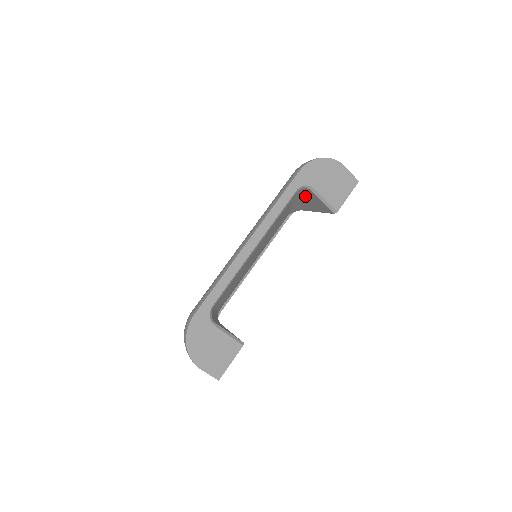
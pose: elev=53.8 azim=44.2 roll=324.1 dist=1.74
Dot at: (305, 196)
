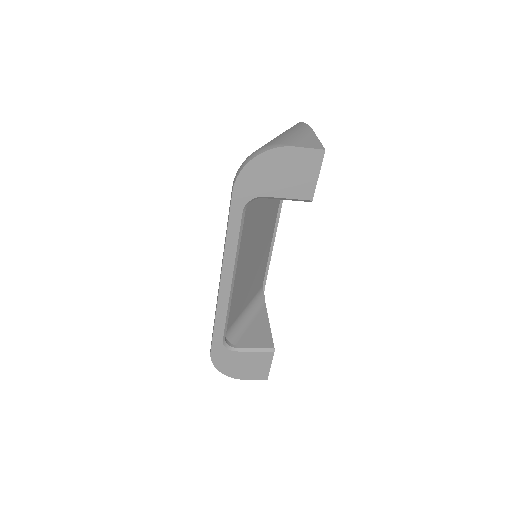
Dot at: occluded
